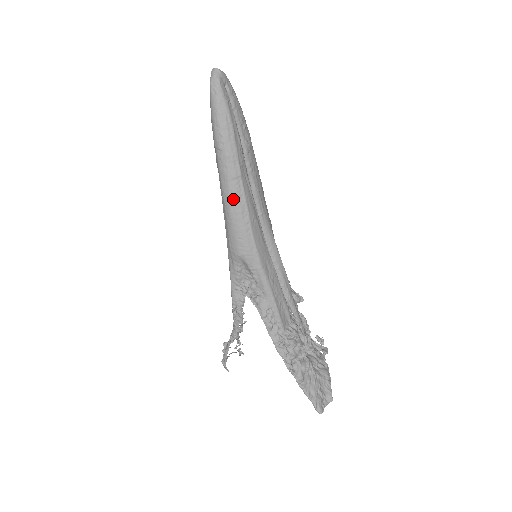
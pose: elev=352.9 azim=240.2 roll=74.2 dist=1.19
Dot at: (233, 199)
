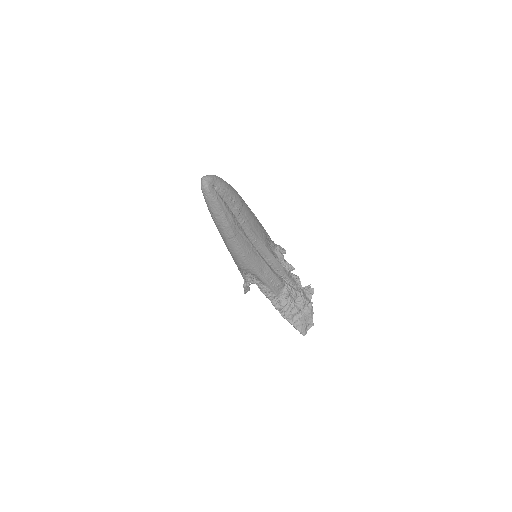
Dot at: (231, 247)
